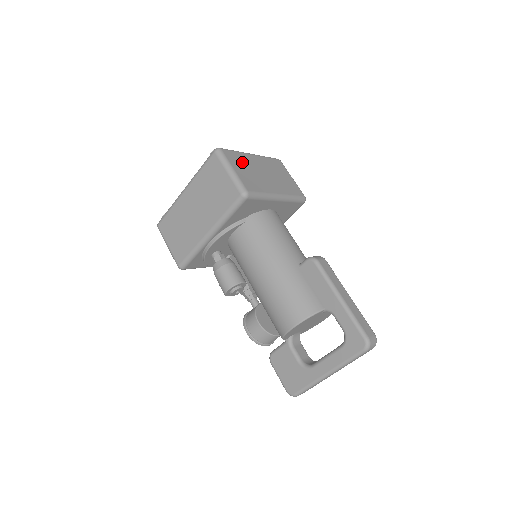
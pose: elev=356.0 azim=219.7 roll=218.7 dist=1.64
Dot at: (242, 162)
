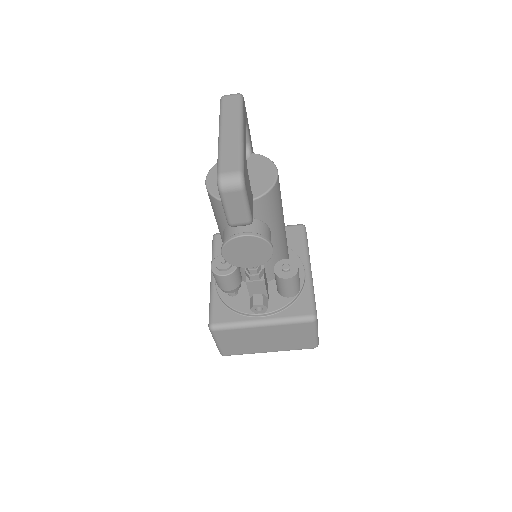
Dot at: occluded
